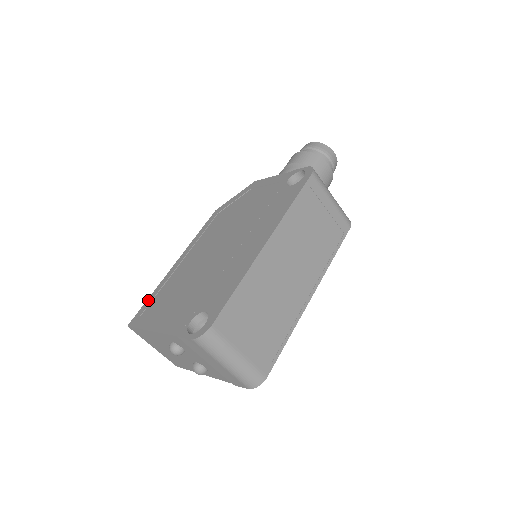
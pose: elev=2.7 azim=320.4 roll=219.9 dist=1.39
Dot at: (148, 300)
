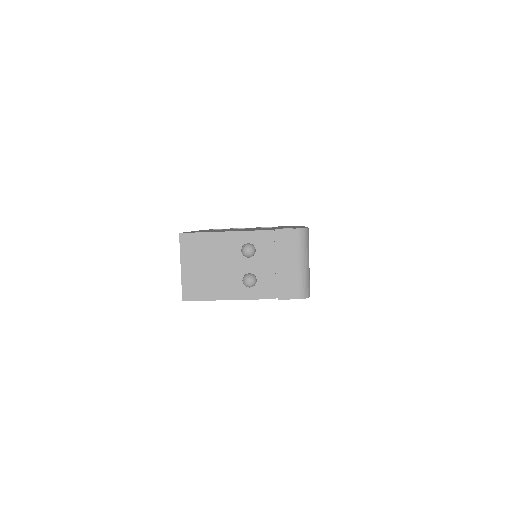
Dot at: occluded
